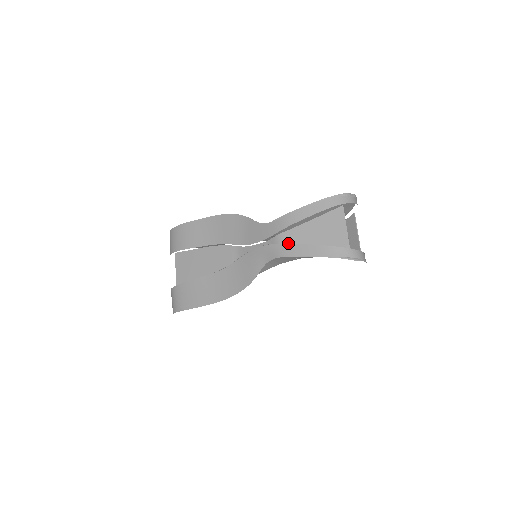
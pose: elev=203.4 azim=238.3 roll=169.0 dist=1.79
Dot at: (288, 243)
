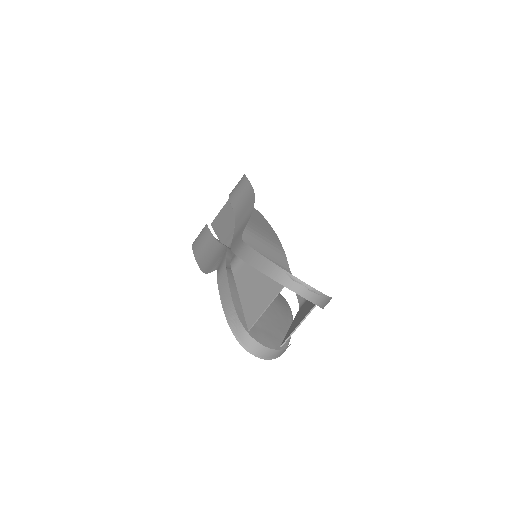
Dot at: (233, 271)
